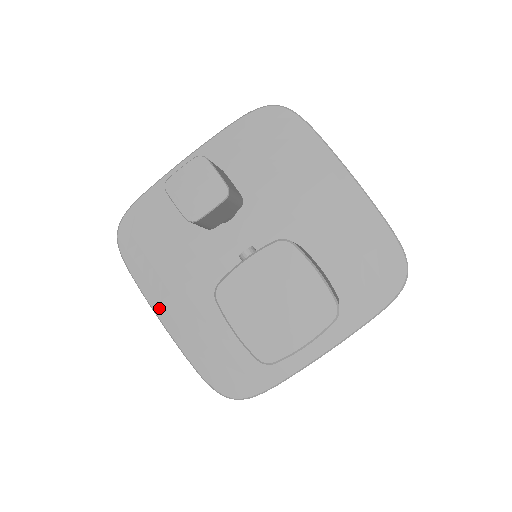
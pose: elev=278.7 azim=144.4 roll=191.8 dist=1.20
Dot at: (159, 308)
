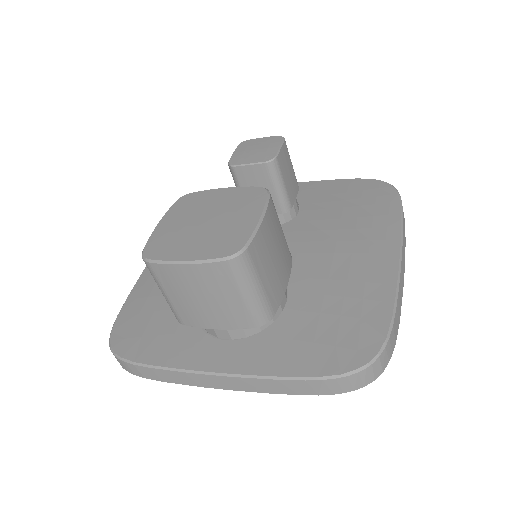
Dot at: occluded
